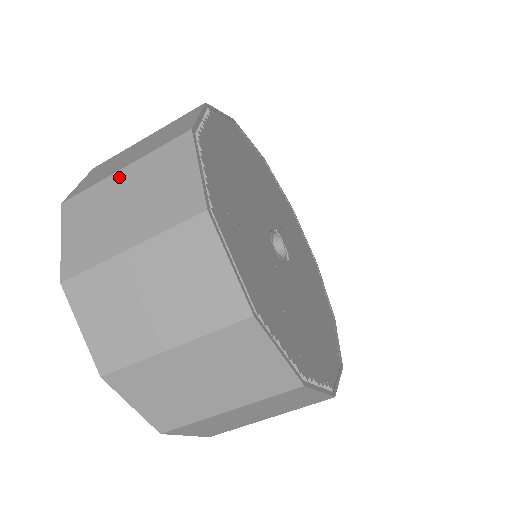
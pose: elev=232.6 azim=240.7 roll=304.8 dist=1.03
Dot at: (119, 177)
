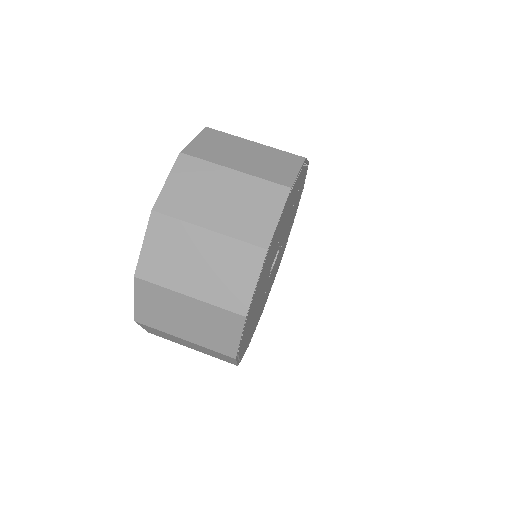
Dot at: occluded
